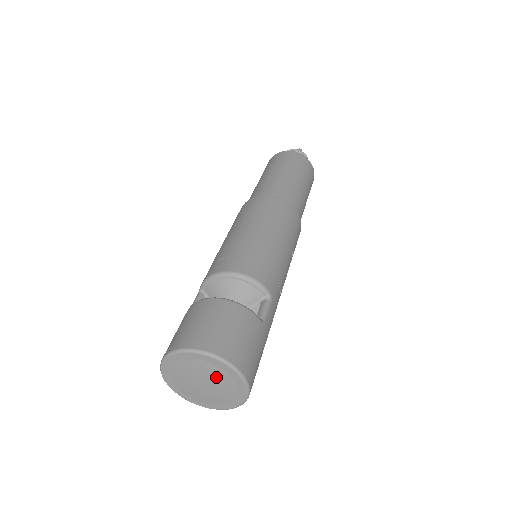
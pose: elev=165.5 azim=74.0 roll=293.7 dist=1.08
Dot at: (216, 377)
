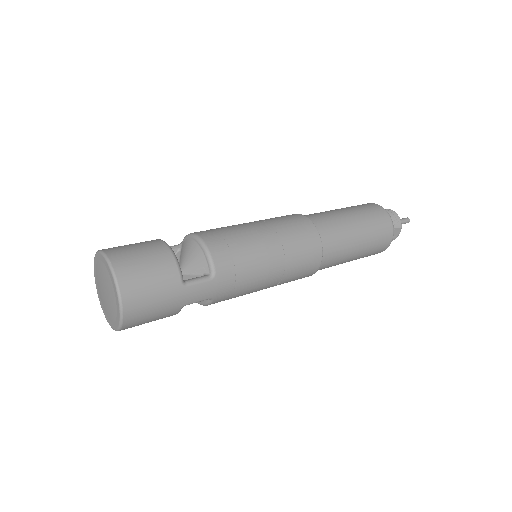
Dot at: (109, 289)
